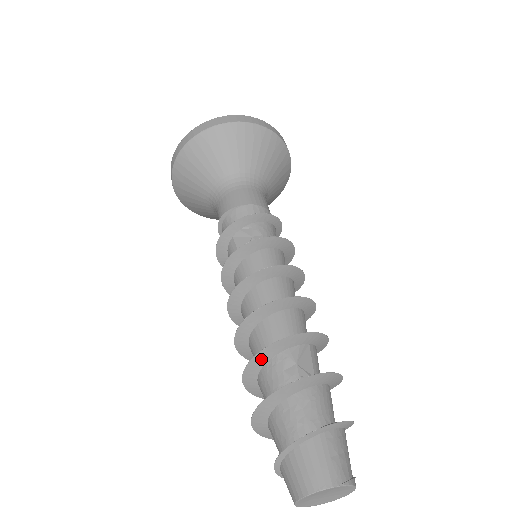
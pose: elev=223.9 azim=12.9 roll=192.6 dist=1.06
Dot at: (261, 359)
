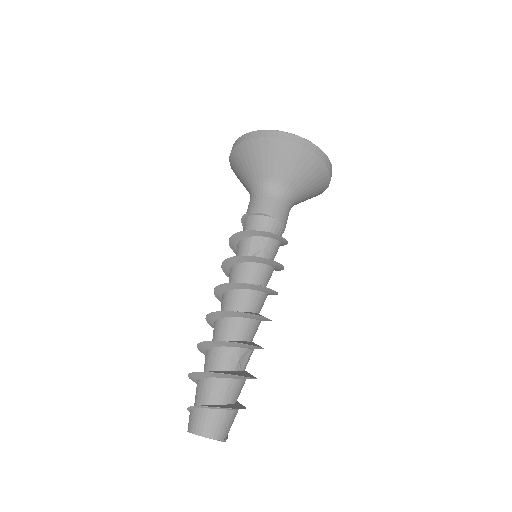
Dot at: (221, 344)
